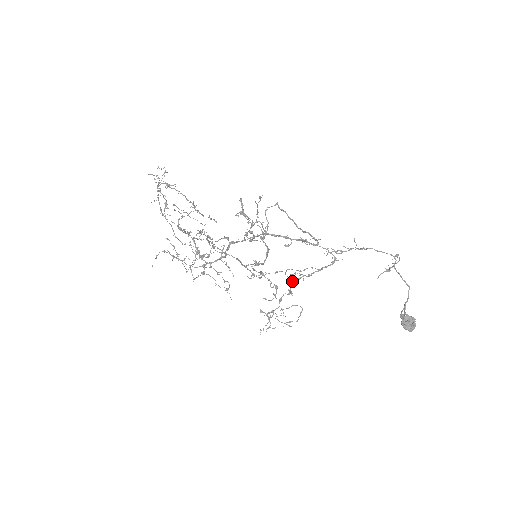
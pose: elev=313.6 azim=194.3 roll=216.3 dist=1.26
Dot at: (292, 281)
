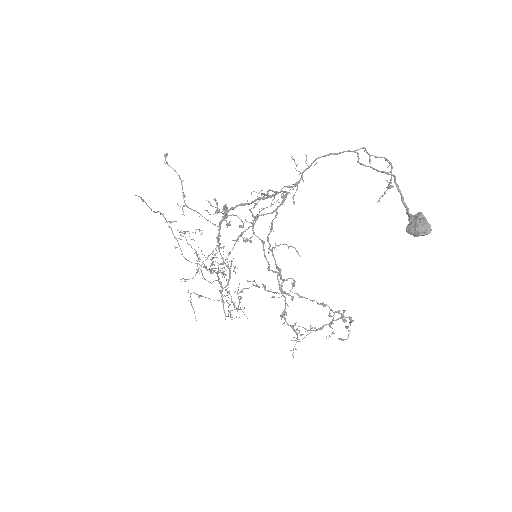
Dot at: (248, 240)
